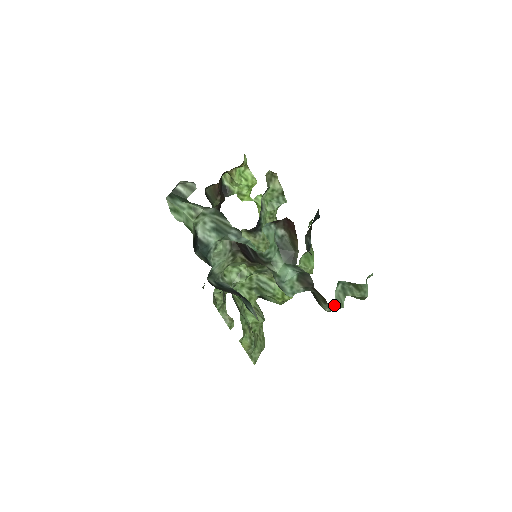
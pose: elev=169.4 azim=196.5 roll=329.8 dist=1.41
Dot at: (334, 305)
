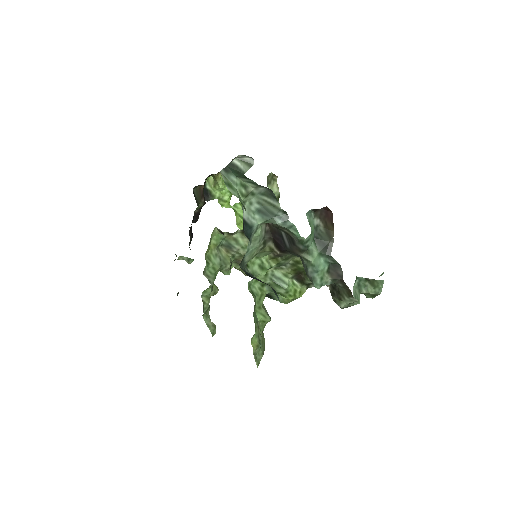
Dot at: occluded
